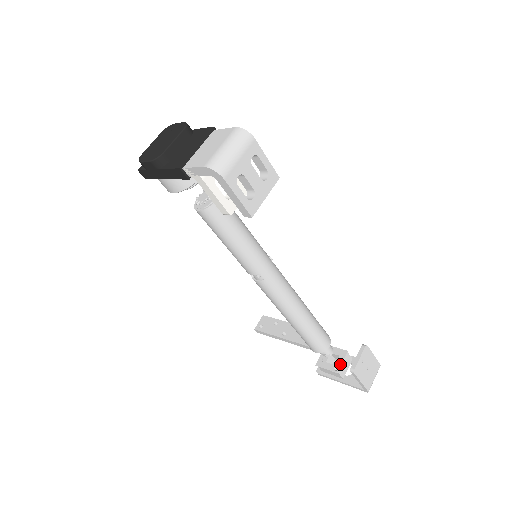
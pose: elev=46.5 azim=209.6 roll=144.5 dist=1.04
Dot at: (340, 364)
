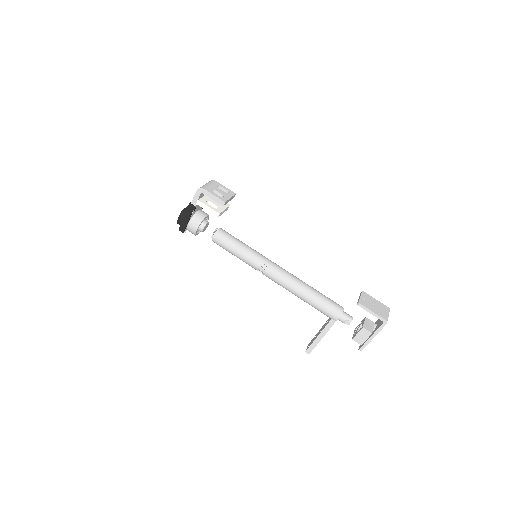
Dot at: (363, 324)
